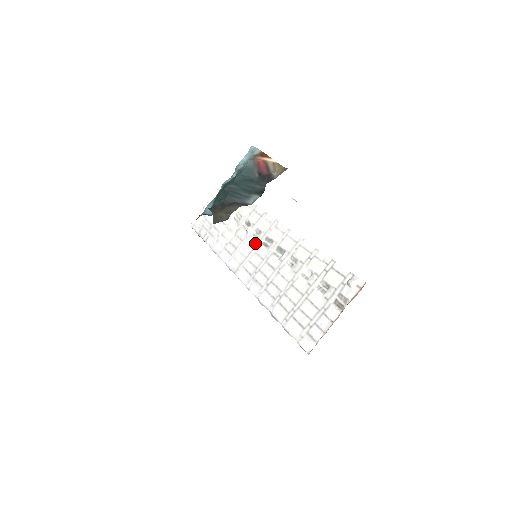
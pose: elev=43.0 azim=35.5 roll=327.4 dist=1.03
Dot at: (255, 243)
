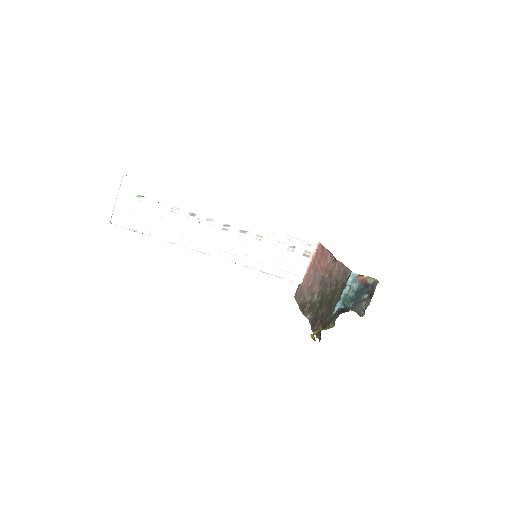
Dot at: (214, 230)
